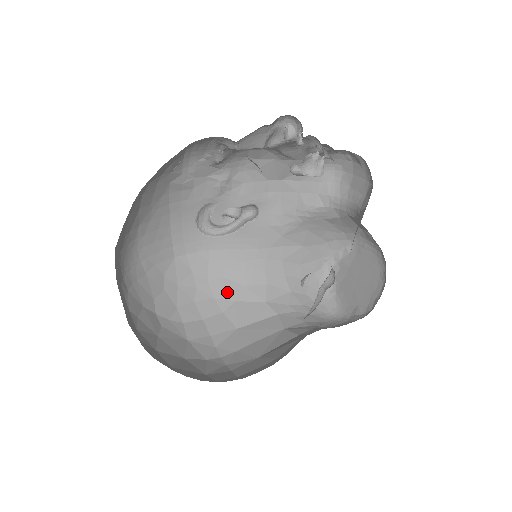
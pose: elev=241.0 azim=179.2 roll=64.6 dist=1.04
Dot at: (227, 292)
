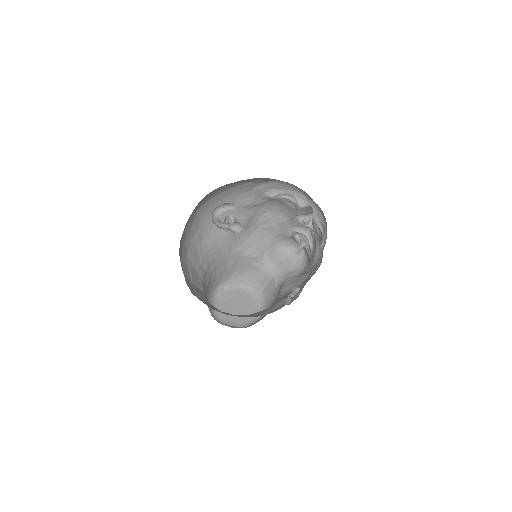
Dot at: (193, 256)
